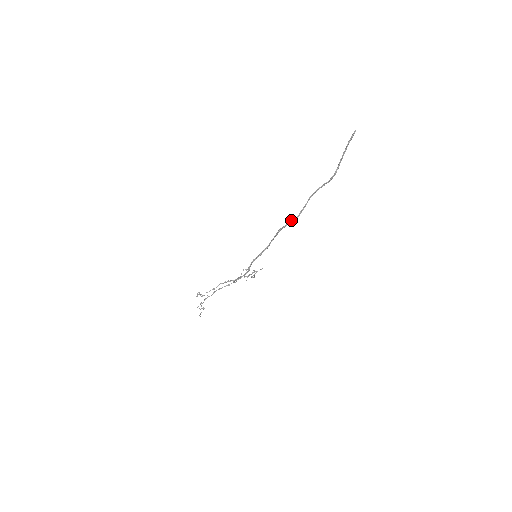
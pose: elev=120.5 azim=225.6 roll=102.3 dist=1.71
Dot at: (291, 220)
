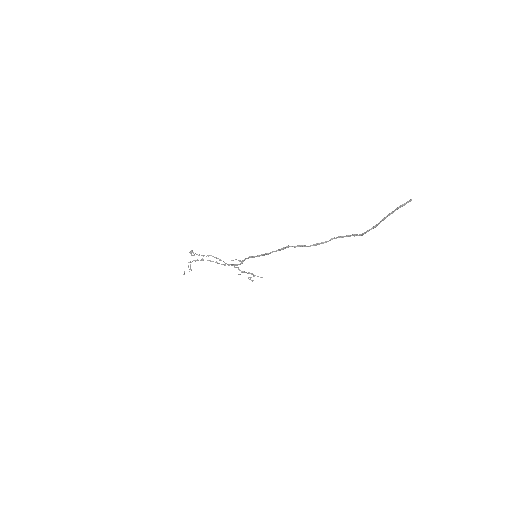
Dot at: (303, 245)
